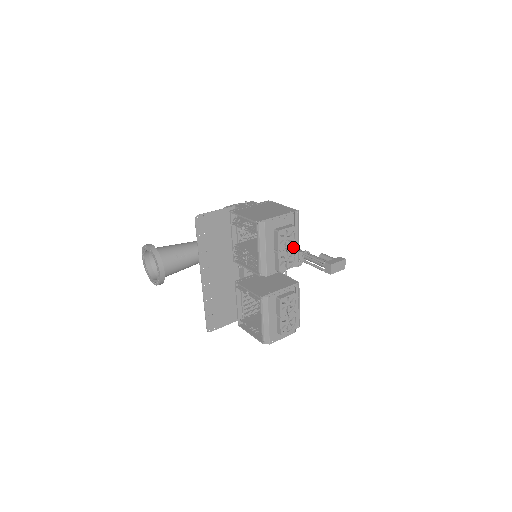
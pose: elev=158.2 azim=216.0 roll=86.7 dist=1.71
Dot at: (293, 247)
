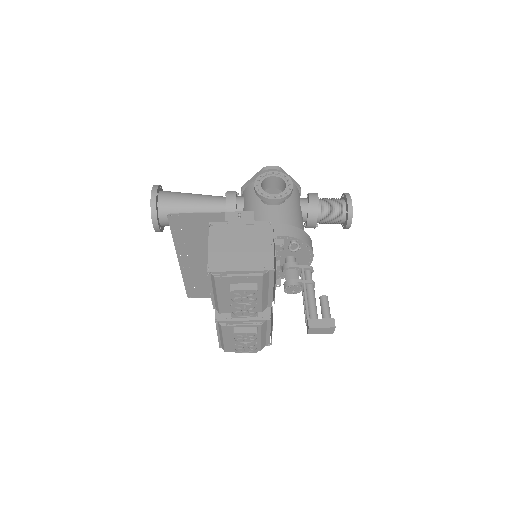
Dot at: (254, 304)
